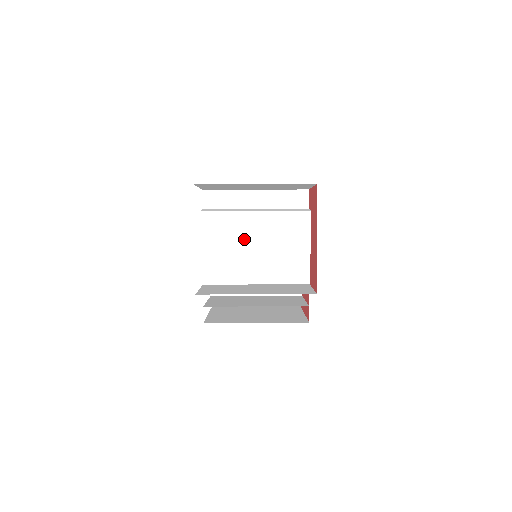
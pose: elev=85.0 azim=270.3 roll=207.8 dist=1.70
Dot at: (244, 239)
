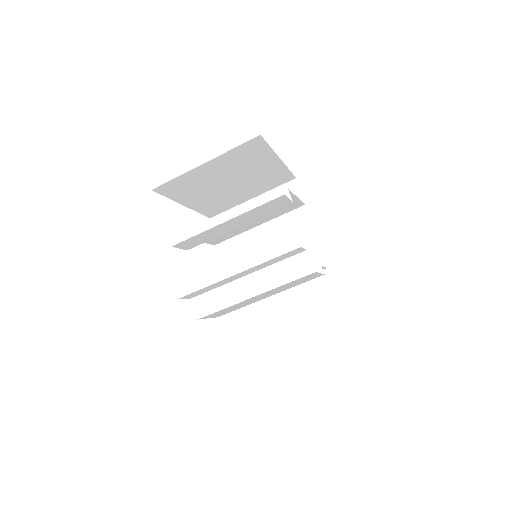
Dot at: (252, 301)
